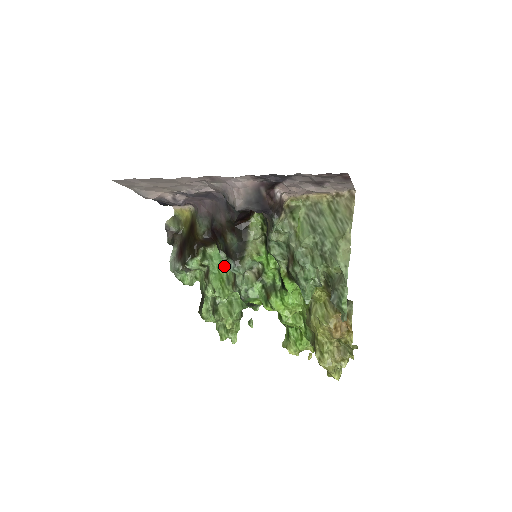
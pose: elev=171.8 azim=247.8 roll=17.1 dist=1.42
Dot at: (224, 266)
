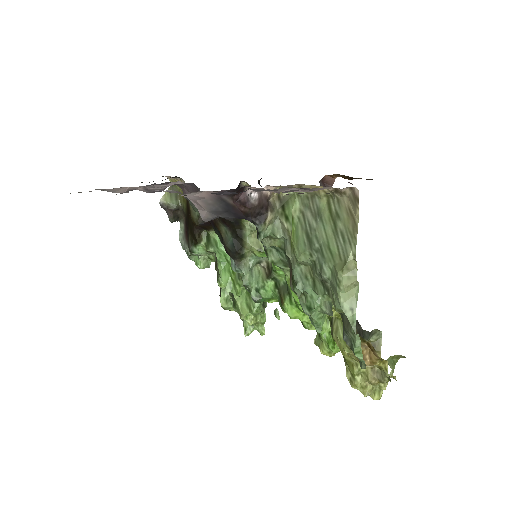
Dot at: occluded
